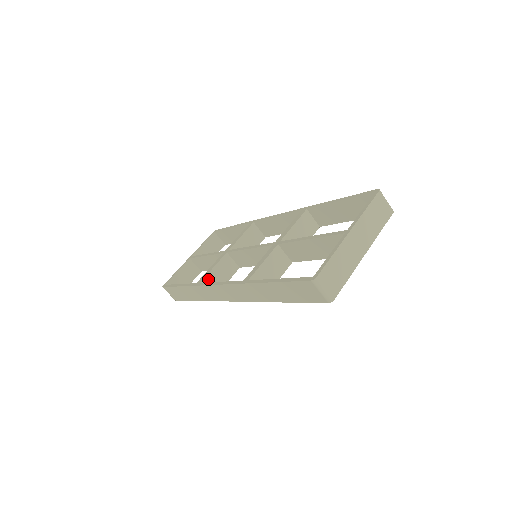
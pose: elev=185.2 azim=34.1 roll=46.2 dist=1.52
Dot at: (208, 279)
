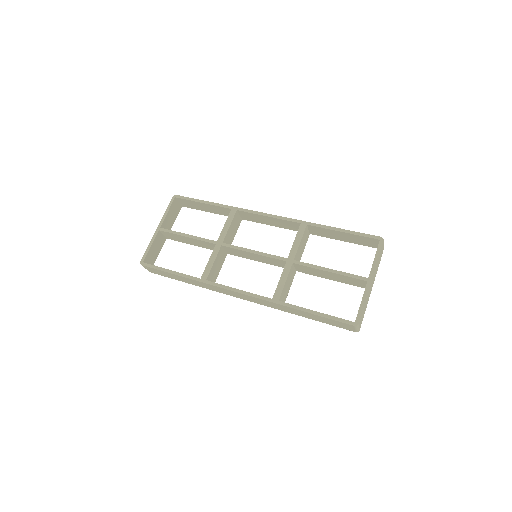
Dot at: (211, 274)
